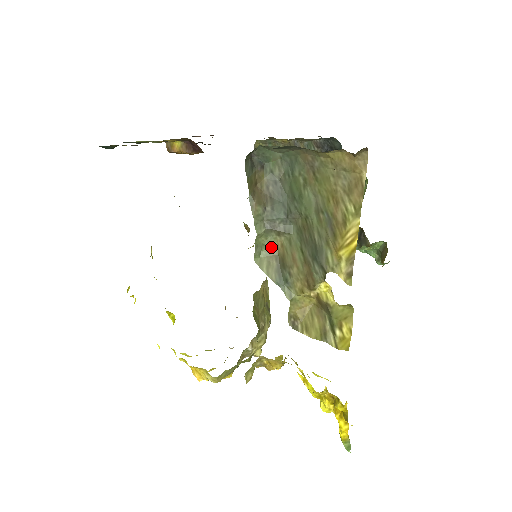
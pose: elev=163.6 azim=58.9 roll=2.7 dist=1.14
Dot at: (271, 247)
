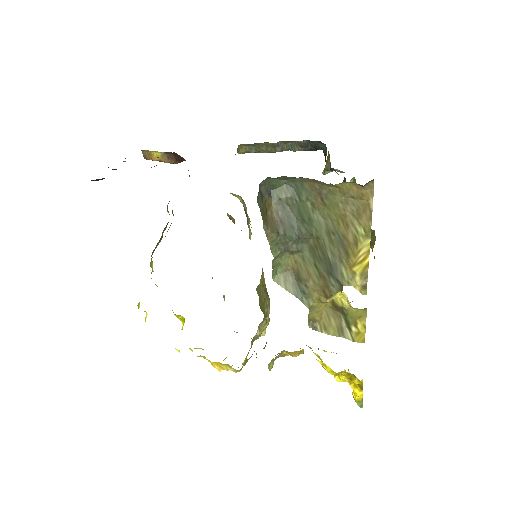
Dot at: (285, 264)
